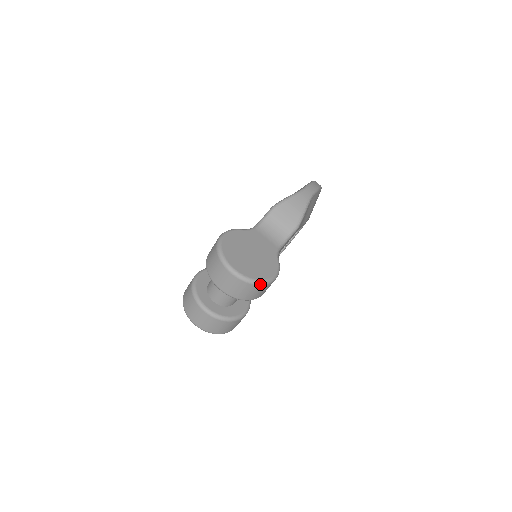
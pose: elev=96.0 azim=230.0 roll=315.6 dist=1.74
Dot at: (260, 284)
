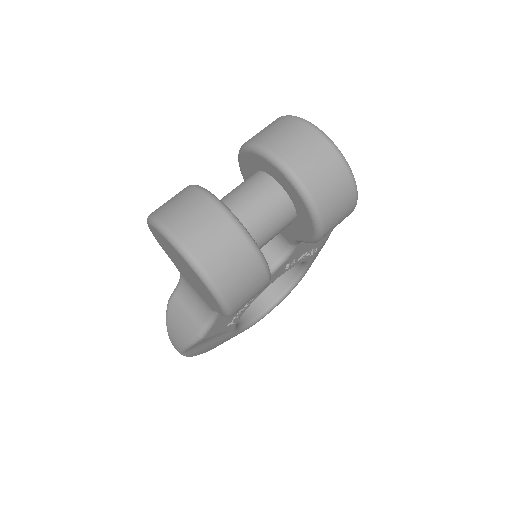
Dot at: (352, 177)
